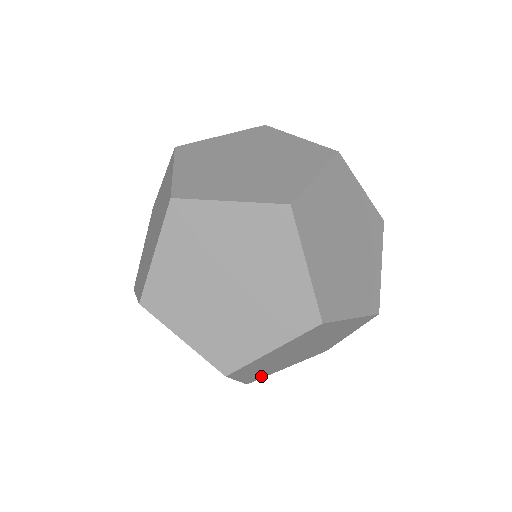
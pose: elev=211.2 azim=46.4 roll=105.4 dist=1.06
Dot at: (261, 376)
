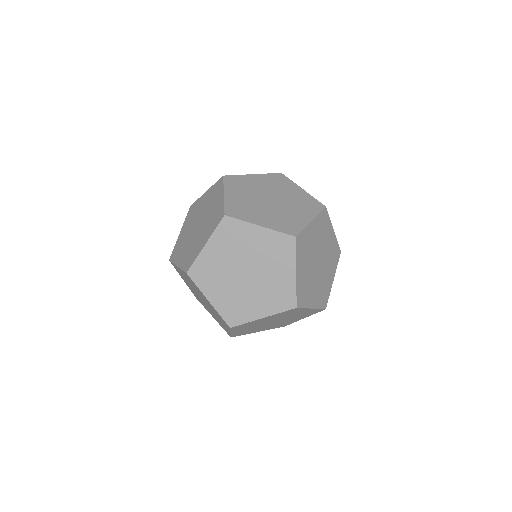
Dot at: (242, 334)
